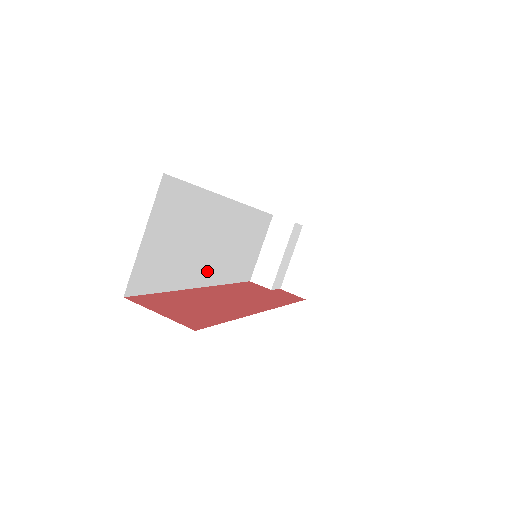
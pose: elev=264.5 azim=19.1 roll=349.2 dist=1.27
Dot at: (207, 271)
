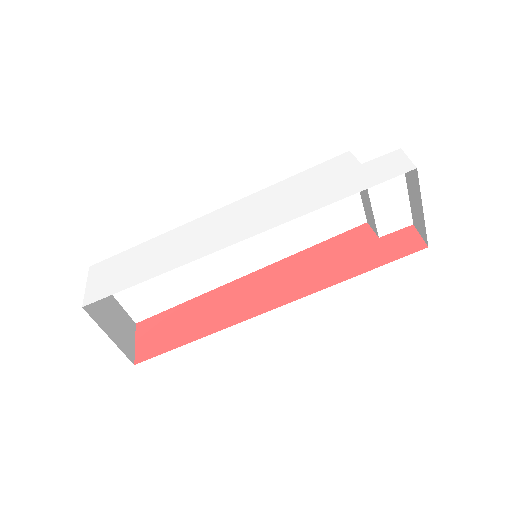
Dot at: (237, 266)
